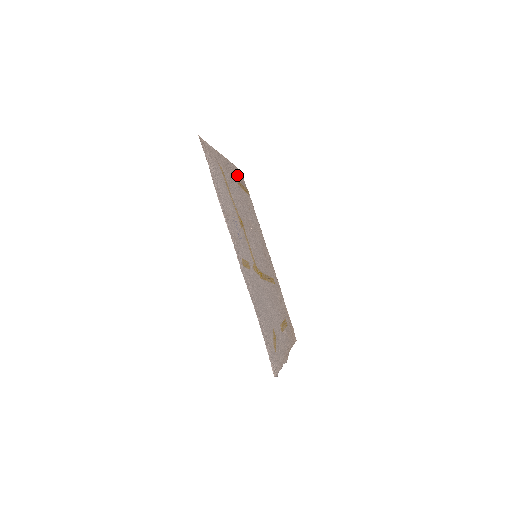
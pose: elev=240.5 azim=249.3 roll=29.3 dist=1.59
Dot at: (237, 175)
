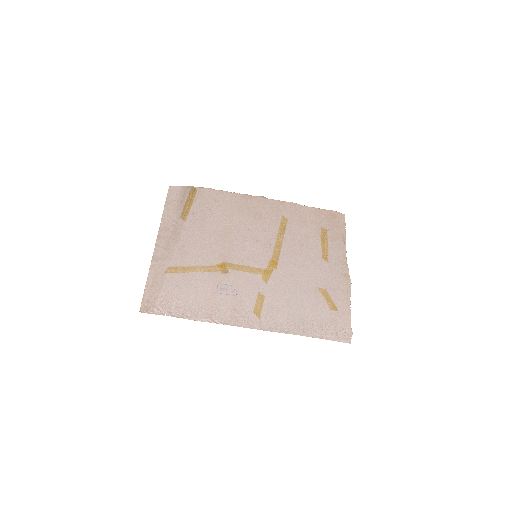
Dot at: (175, 210)
